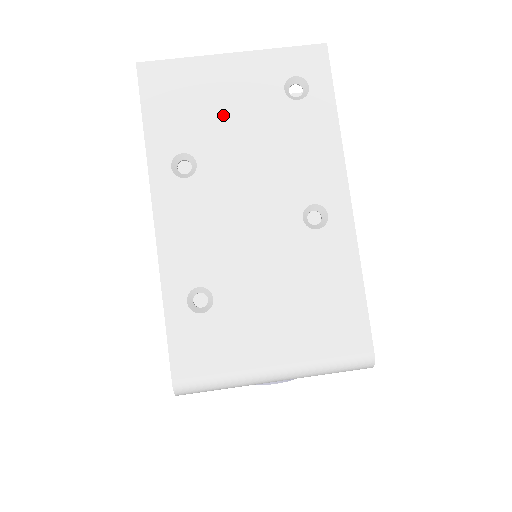
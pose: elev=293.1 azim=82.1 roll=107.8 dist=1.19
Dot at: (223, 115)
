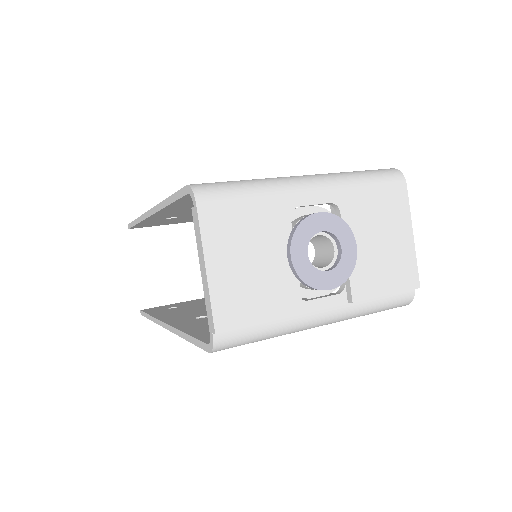
Dot at: occluded
